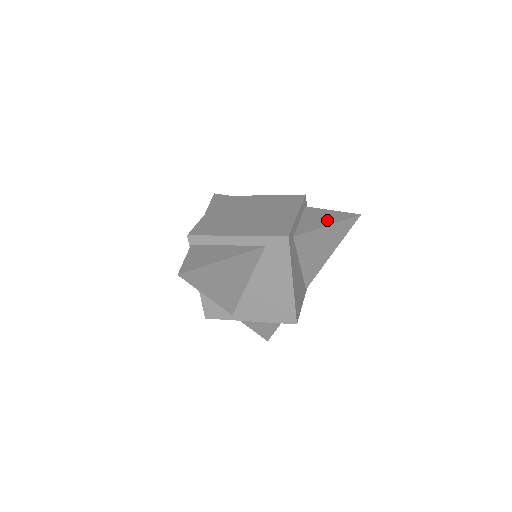
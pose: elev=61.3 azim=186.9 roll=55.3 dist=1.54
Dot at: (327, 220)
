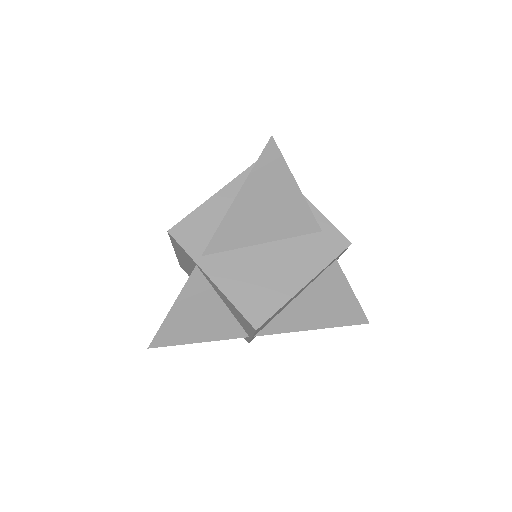
Dot at: occluded
